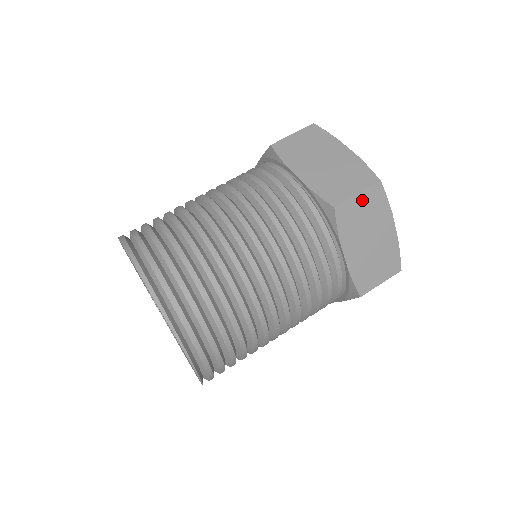
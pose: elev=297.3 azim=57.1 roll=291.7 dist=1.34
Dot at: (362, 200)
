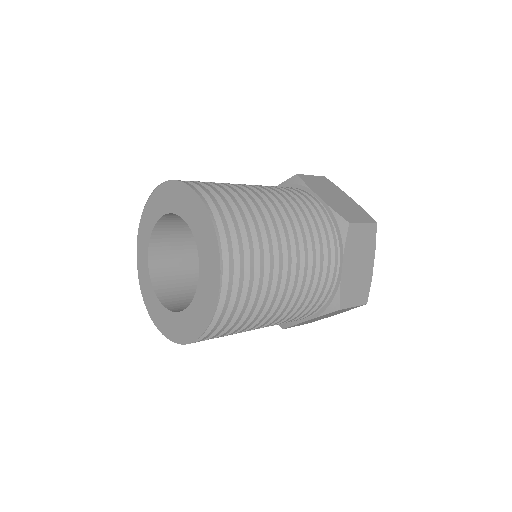
Dot at: (364, 229)
